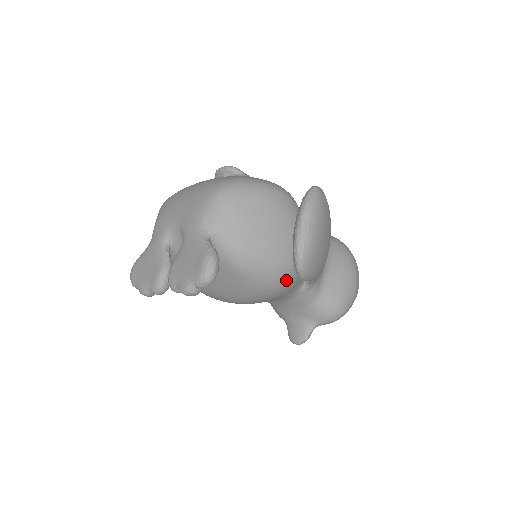
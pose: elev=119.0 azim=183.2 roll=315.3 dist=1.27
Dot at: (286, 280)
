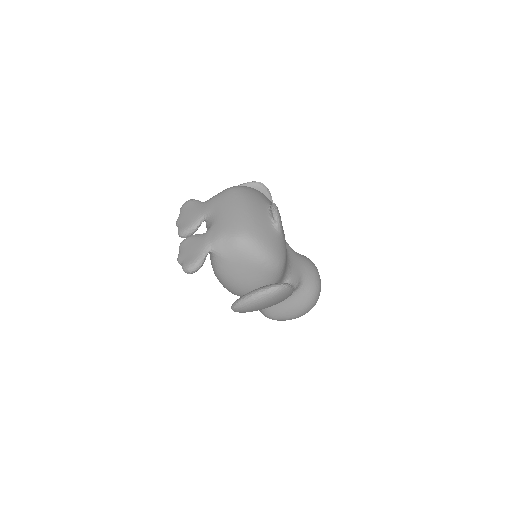
Dot at: (237, 295)
